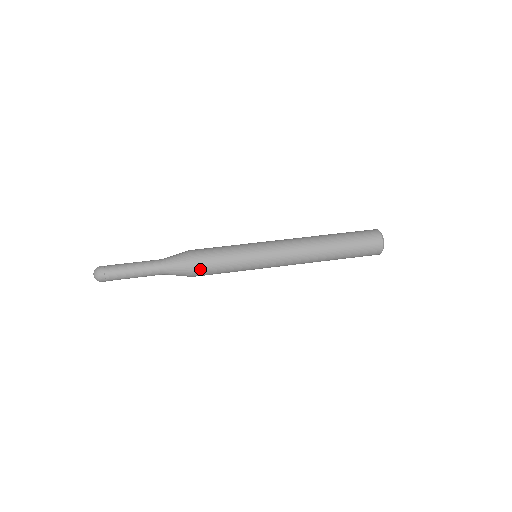
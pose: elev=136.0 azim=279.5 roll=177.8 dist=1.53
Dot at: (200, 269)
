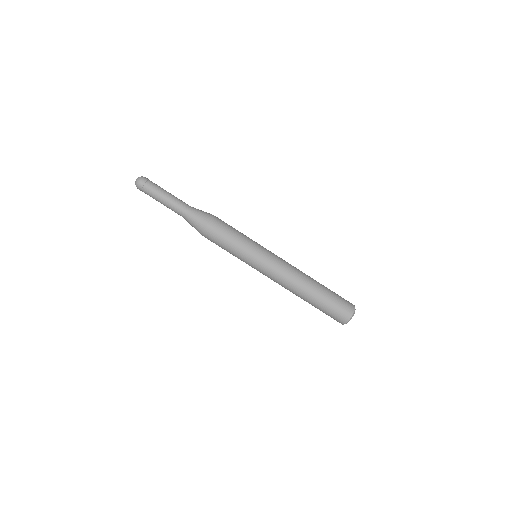
Dot at: occluded
